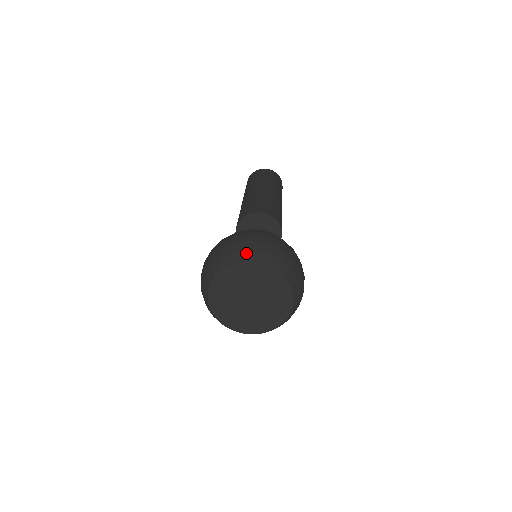
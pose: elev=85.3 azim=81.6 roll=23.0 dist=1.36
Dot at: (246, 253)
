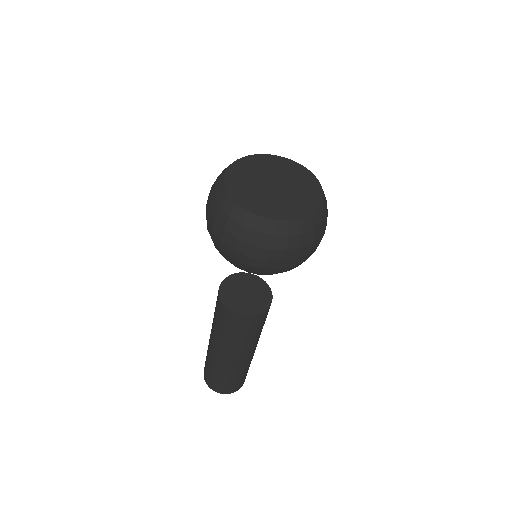
Dot at: occluded
